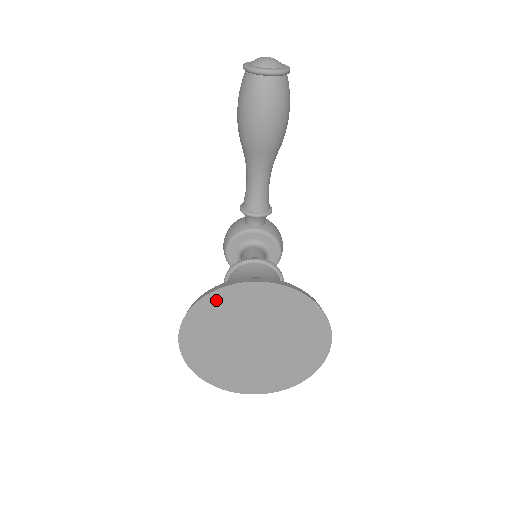
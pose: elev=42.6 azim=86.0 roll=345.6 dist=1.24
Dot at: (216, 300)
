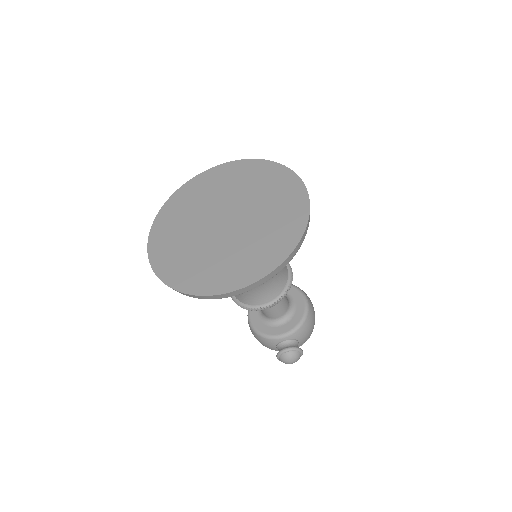
Dot at: (181, 195)
